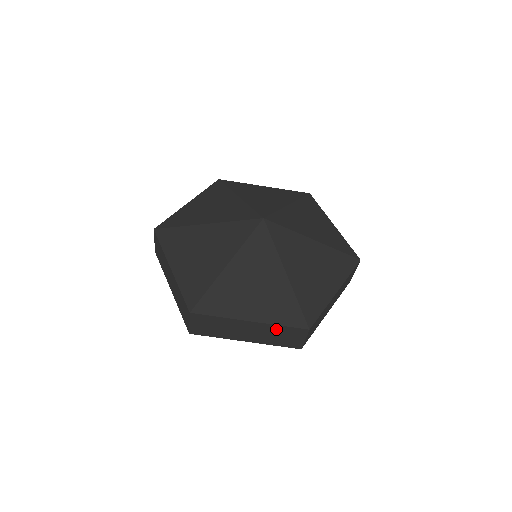
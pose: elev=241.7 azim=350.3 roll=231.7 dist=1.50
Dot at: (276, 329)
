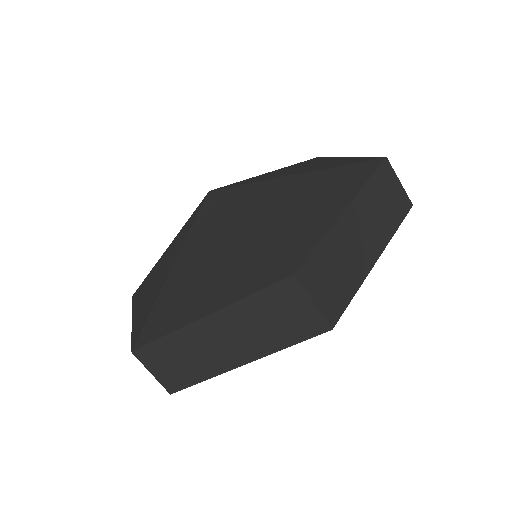
Dot at: (251, 309)
